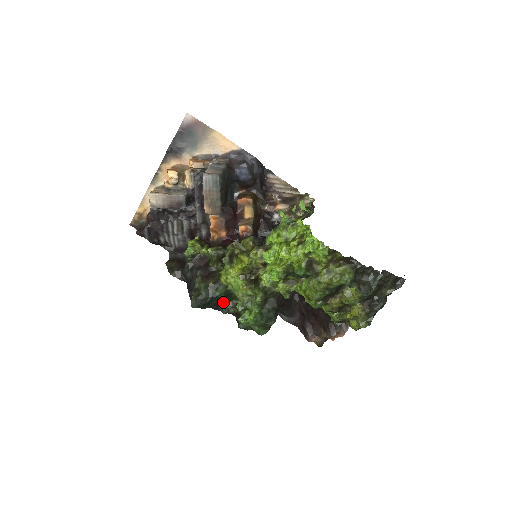
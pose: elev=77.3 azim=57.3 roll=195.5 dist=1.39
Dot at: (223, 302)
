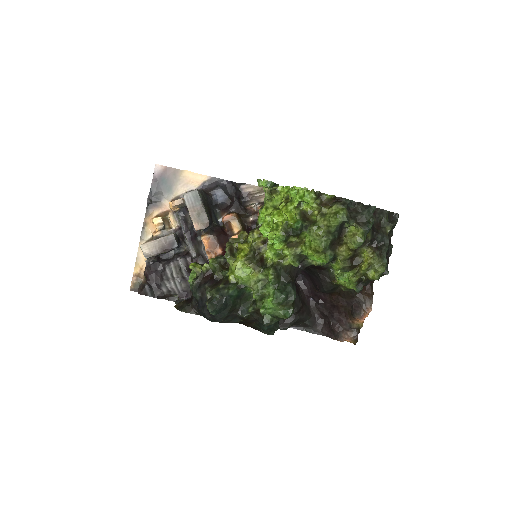
Dot at: (239, 304)
